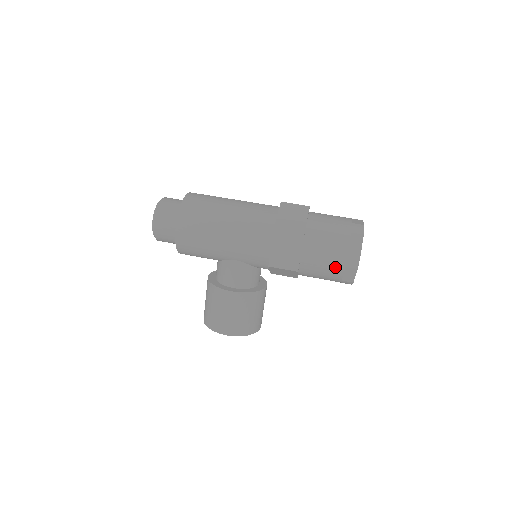
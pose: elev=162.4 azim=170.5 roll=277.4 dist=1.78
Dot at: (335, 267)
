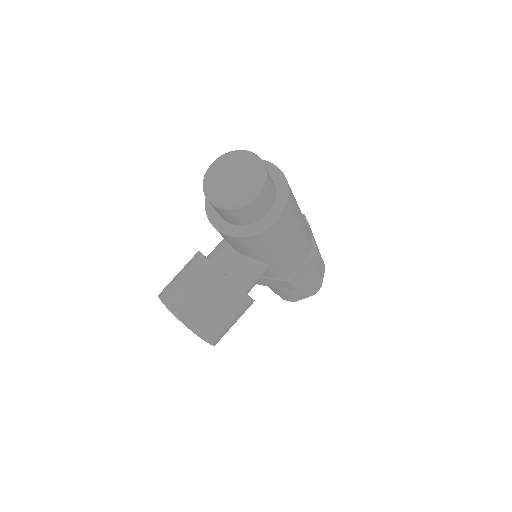
Dot at: (308, 291)
